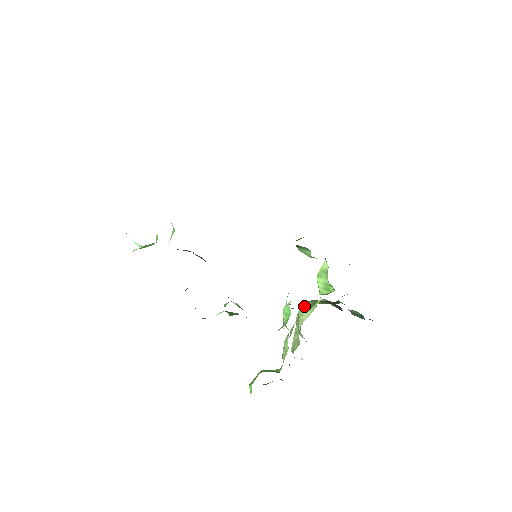
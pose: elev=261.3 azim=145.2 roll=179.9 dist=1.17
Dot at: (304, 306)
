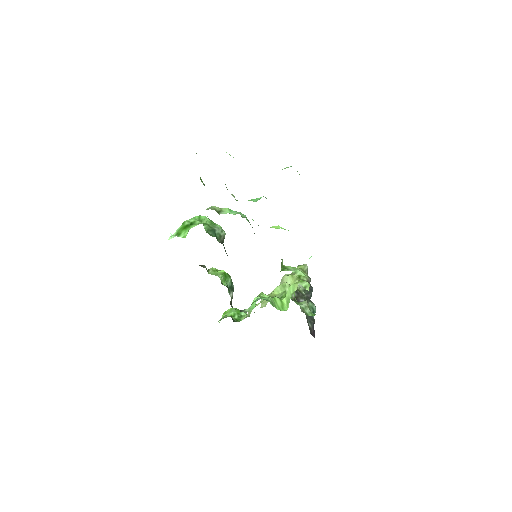
Dot at: (281, 287)
